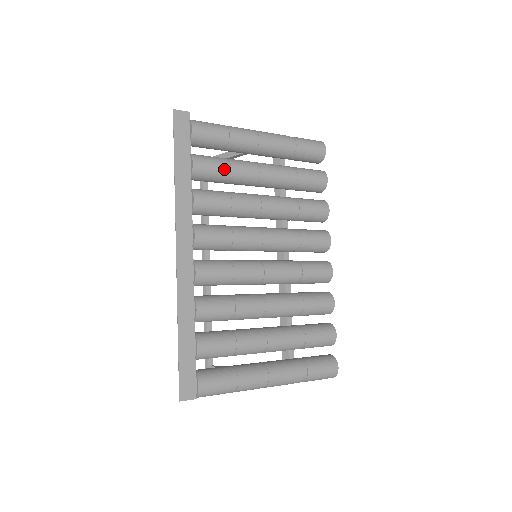
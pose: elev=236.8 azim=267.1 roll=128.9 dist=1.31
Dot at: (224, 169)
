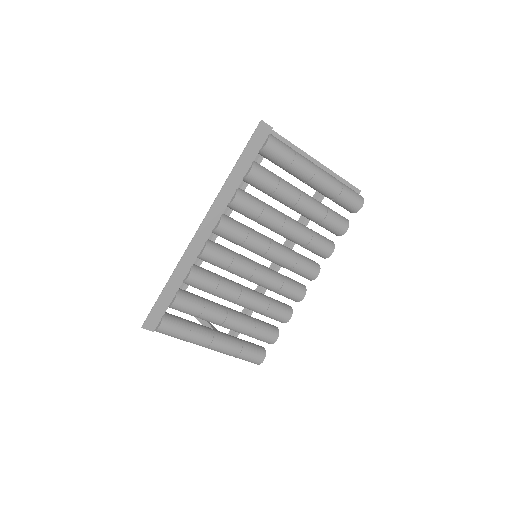
Dot at: (271, 187)
